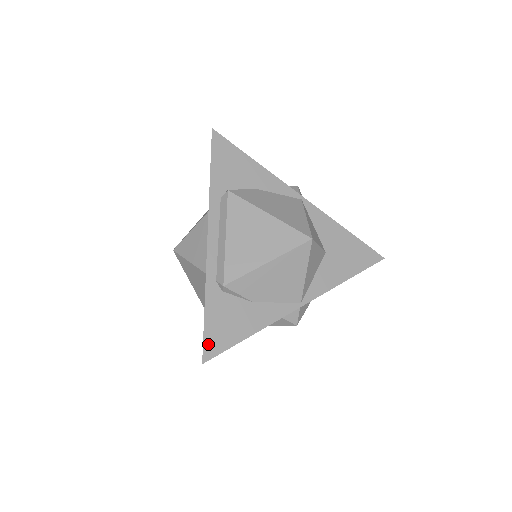
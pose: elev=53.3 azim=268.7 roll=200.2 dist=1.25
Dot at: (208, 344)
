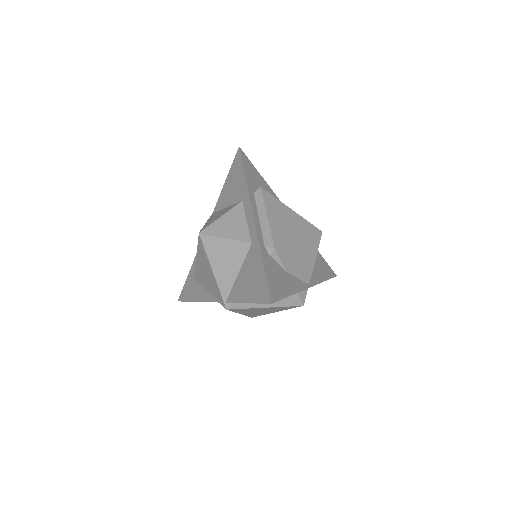
Dot at: (271, 290)
